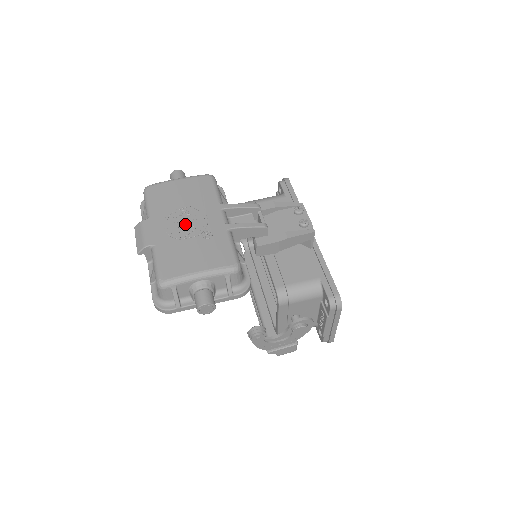
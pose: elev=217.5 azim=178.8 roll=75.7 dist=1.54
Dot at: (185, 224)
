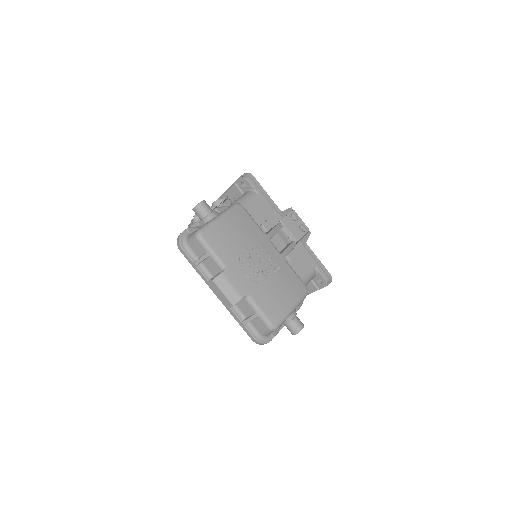
Dot at: (258, 266)
